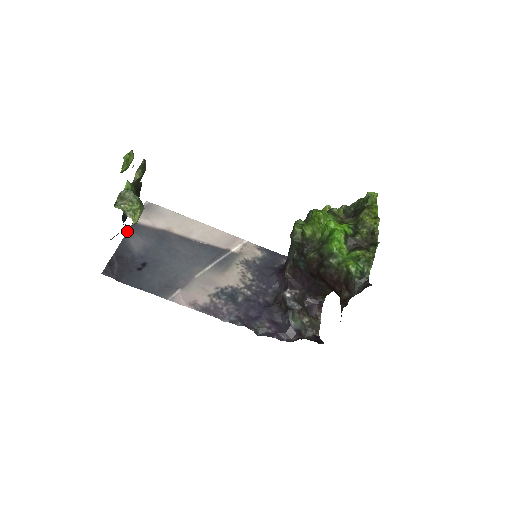
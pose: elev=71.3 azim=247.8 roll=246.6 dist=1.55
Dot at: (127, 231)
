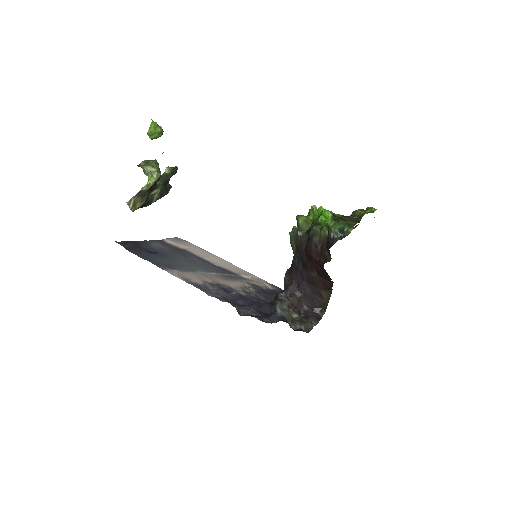
Dot at: (153, 240)
